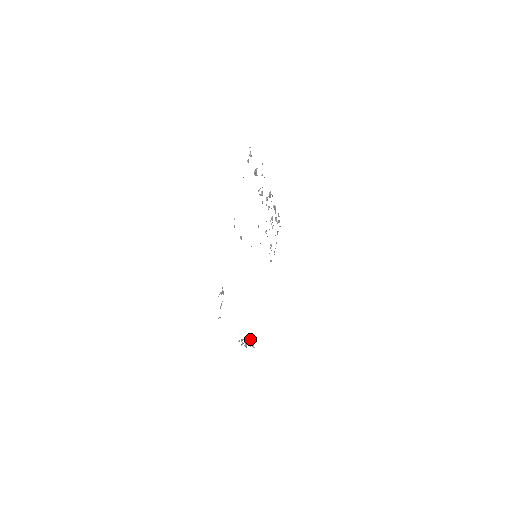
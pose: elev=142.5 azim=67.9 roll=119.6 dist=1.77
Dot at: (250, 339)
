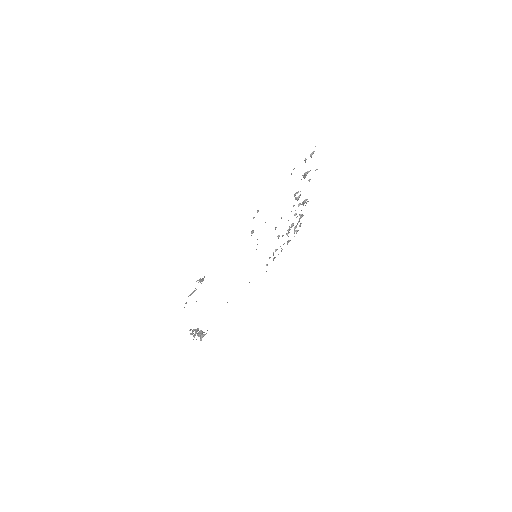
Dot at: (202, 331)
